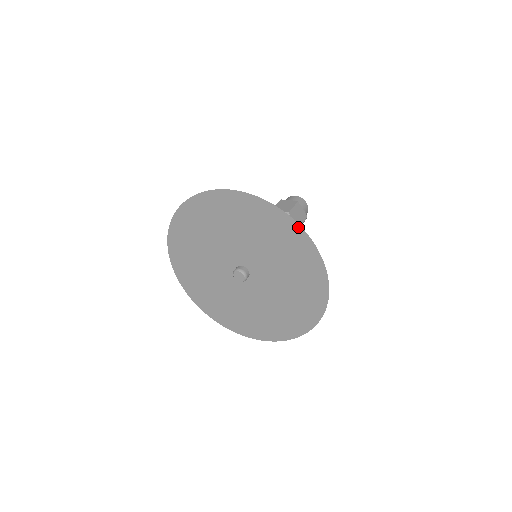
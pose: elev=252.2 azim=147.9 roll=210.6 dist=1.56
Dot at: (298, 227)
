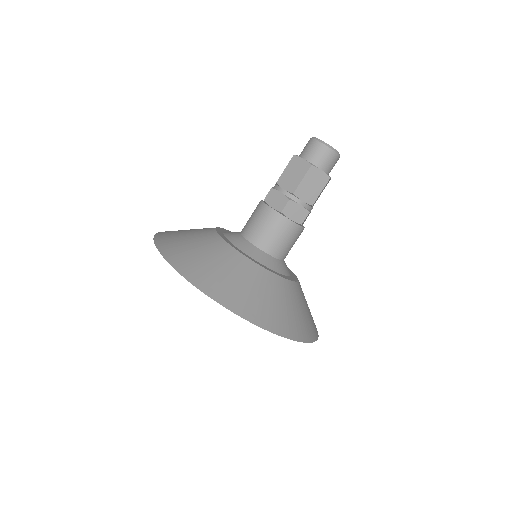
Dot at: (242, 317)
